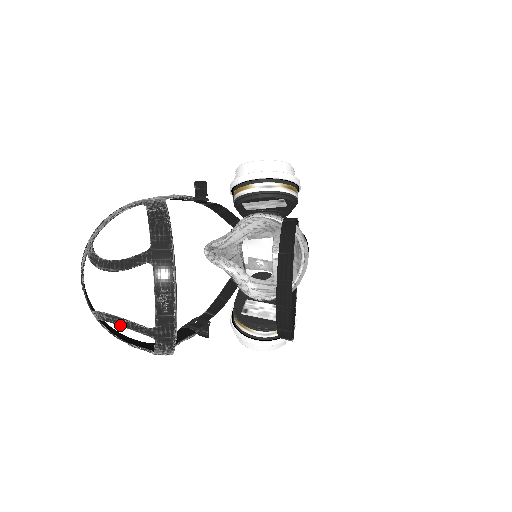
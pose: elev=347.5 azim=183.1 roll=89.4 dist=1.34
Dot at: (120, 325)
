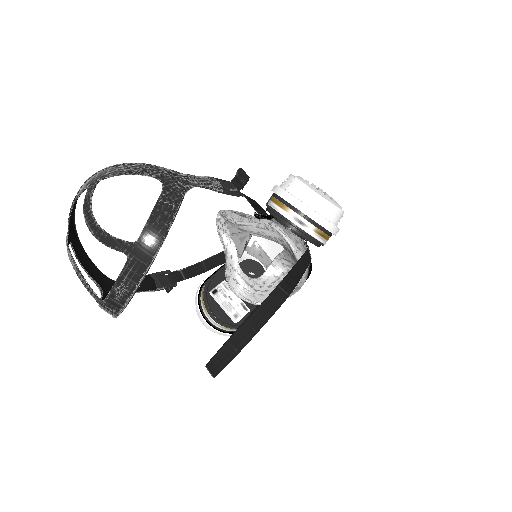
Dot at: (77, 275)
